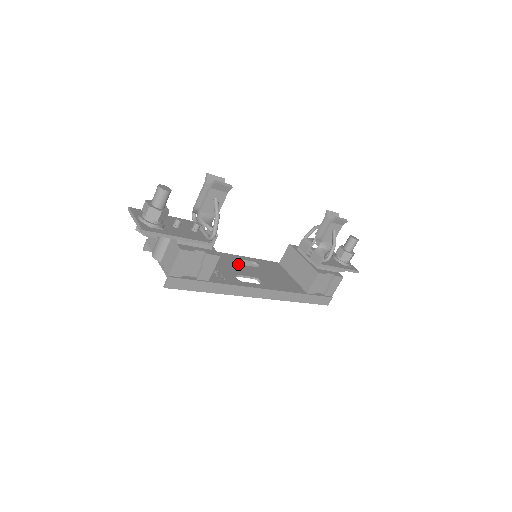
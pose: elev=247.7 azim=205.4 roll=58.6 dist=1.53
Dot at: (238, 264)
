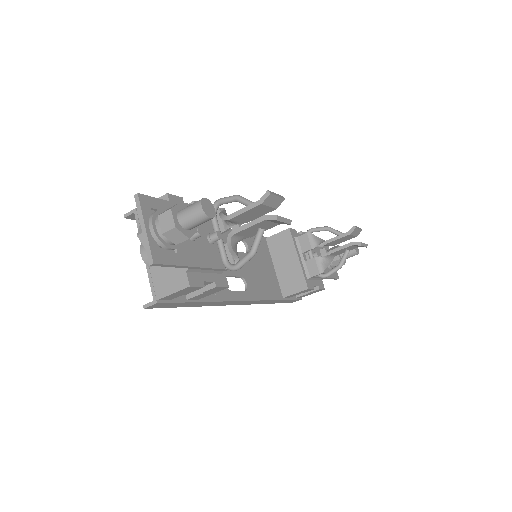
Dot at: occluded
